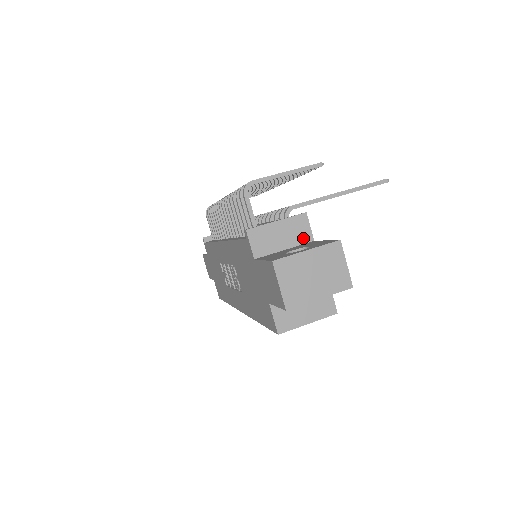
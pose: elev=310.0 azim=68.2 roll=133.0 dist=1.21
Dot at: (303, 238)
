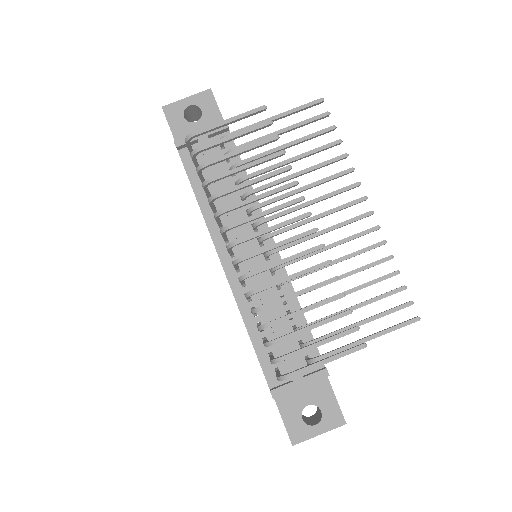
Dot at: occluded
